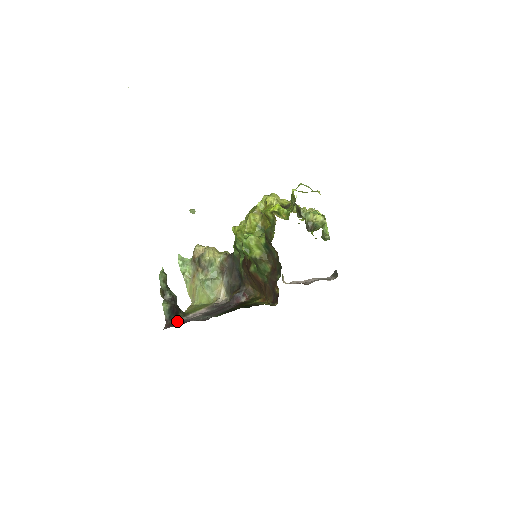
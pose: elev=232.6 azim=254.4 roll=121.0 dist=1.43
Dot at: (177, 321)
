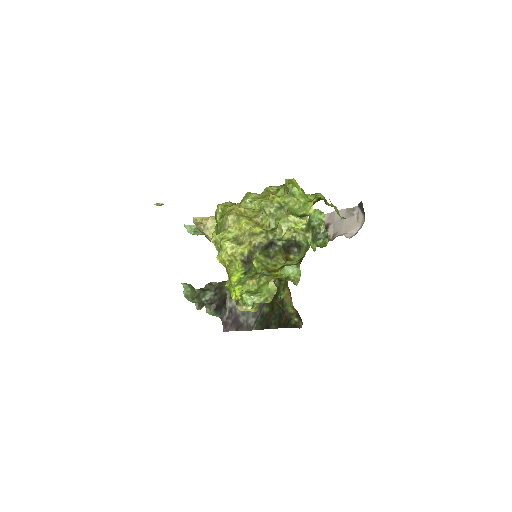
Dot at: (229, 311)
